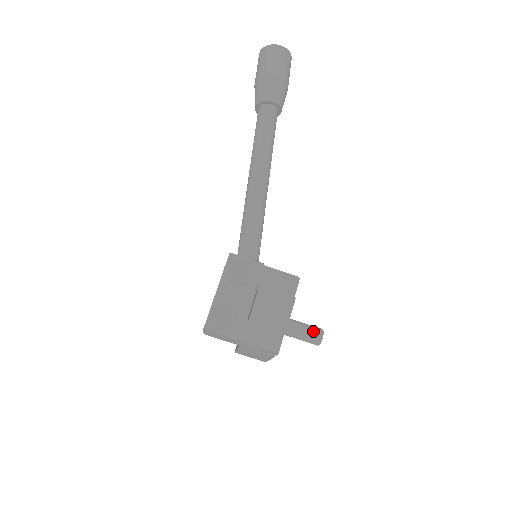
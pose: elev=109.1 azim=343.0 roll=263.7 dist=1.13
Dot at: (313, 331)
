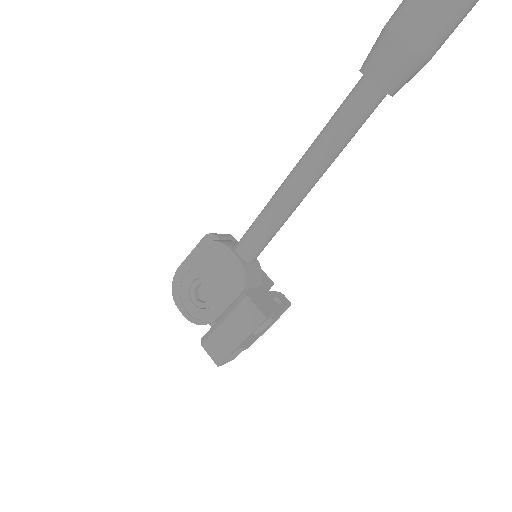
Dot at: occluded
